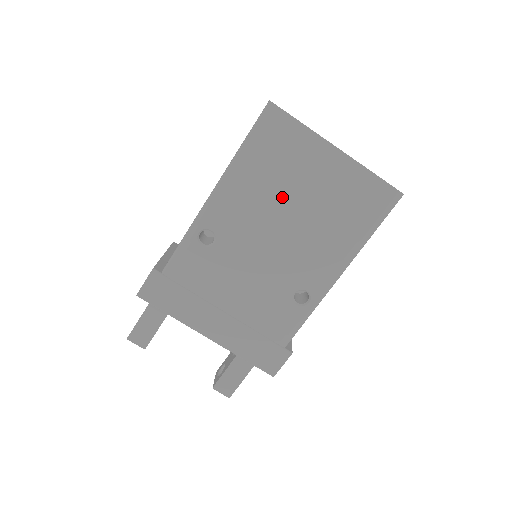
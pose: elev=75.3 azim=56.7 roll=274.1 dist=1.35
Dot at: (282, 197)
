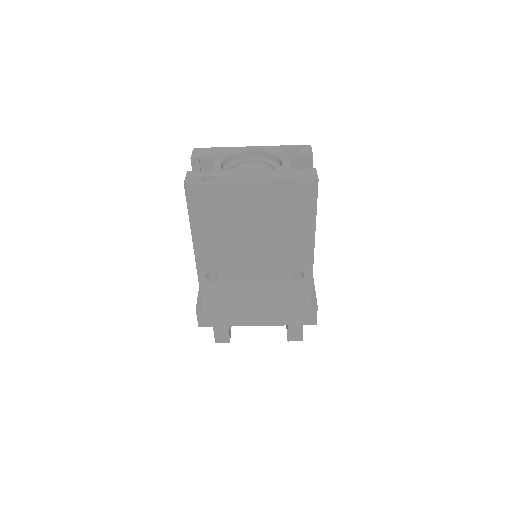
Dot at: (238, 231)
